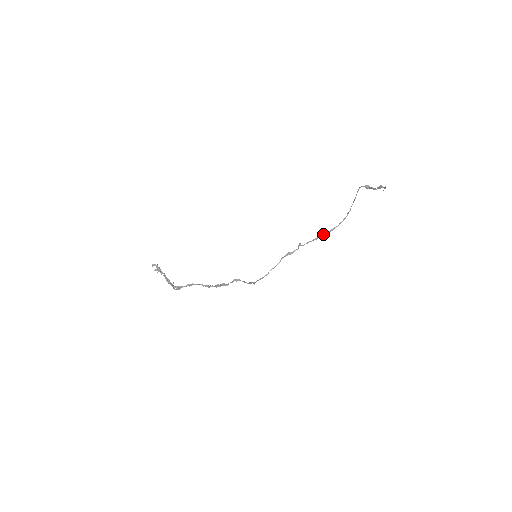
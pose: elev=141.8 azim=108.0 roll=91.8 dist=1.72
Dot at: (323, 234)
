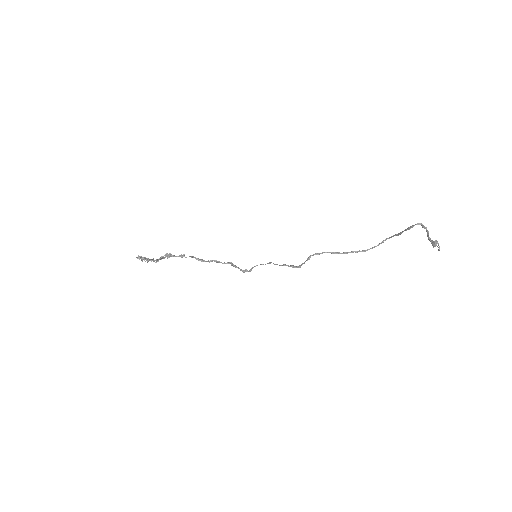
Dot at: (343, 252)
